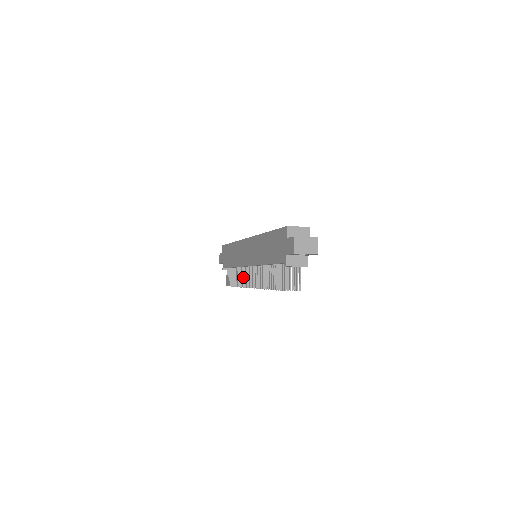
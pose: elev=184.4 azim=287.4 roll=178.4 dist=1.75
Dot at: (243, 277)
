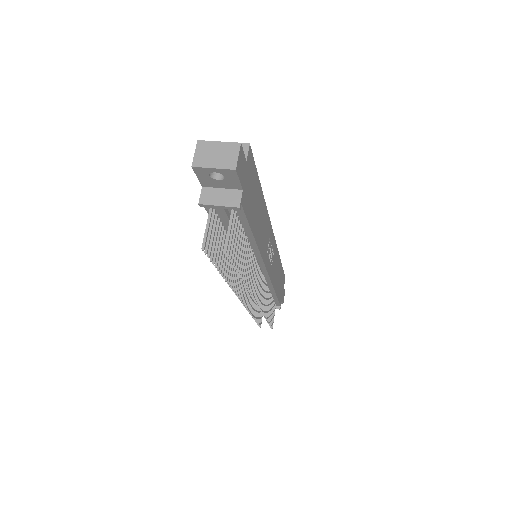
Dot at: (249, 295)
